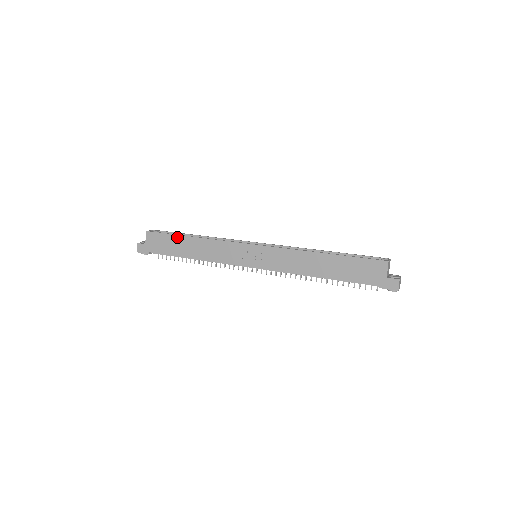
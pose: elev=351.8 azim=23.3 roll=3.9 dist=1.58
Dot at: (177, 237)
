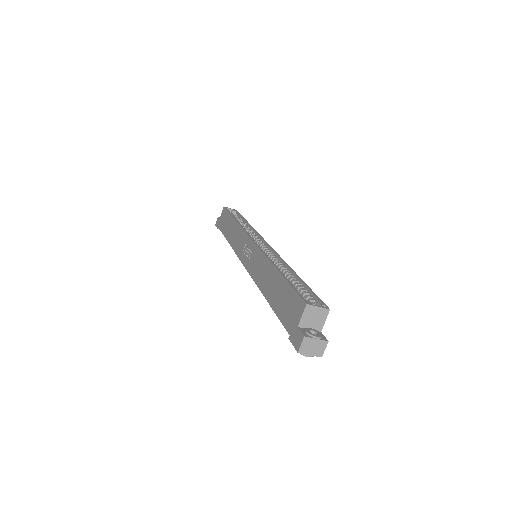
Dot at: (230, 217)
